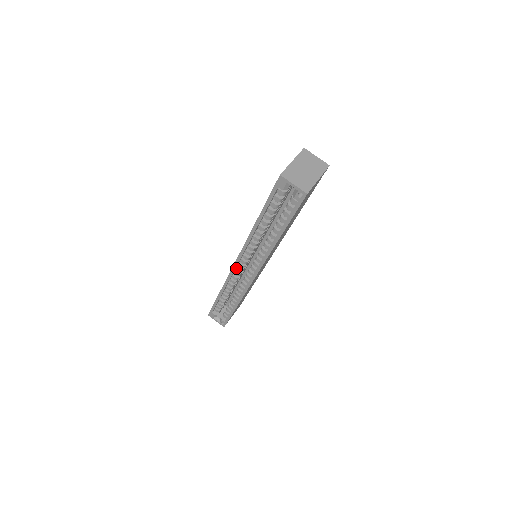
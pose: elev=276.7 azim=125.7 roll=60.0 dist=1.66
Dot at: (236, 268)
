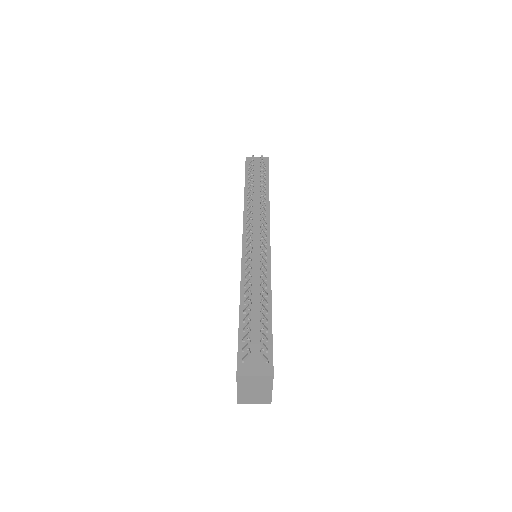
Dot at: occluded
